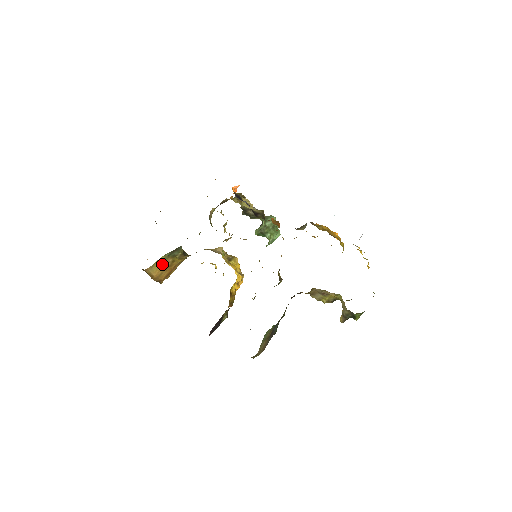
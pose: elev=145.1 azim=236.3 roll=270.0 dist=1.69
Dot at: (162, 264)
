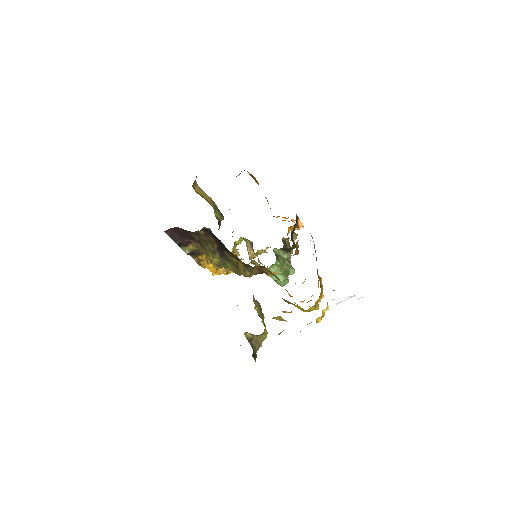
Dot at: (206, 197)
